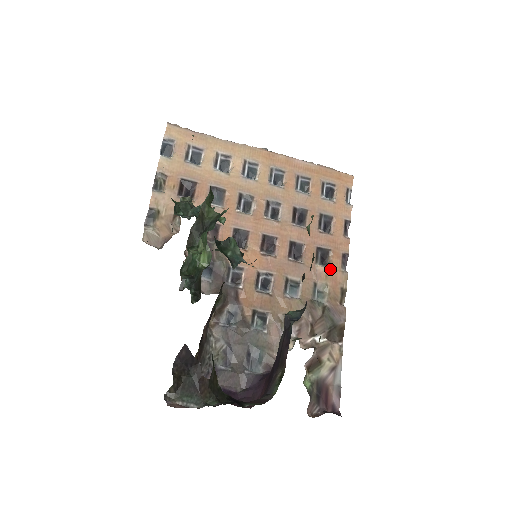
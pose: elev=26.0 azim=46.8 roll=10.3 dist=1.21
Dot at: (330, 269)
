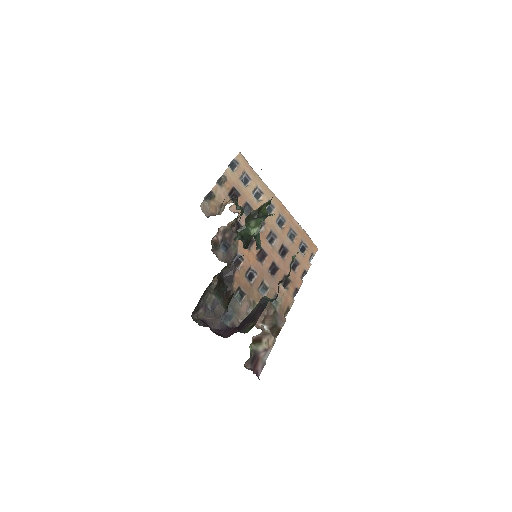
Dot at: (287, 292)
